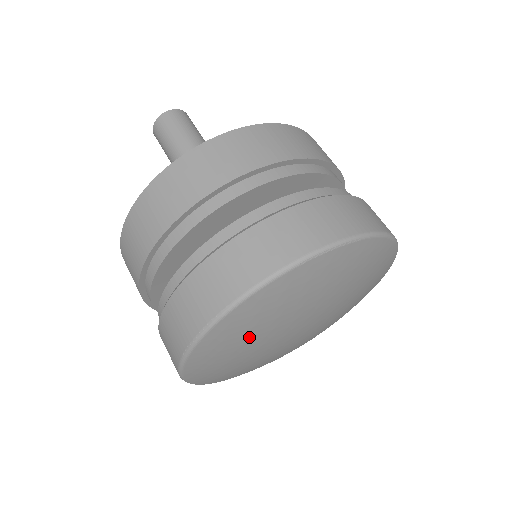
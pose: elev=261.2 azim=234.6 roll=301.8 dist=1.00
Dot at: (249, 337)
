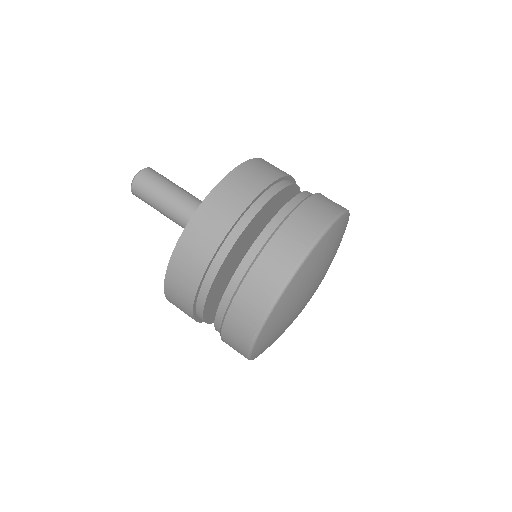
Dot at: (284, 318)
